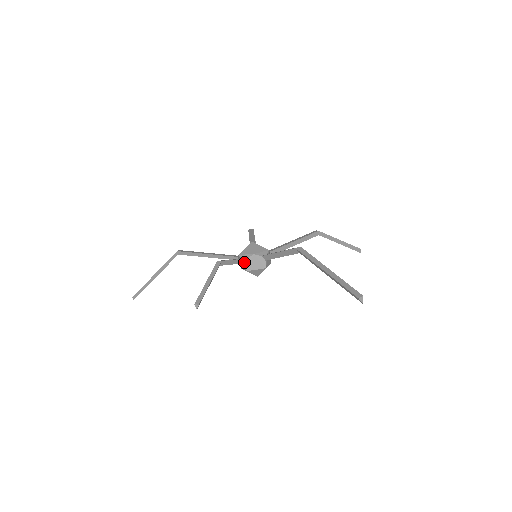
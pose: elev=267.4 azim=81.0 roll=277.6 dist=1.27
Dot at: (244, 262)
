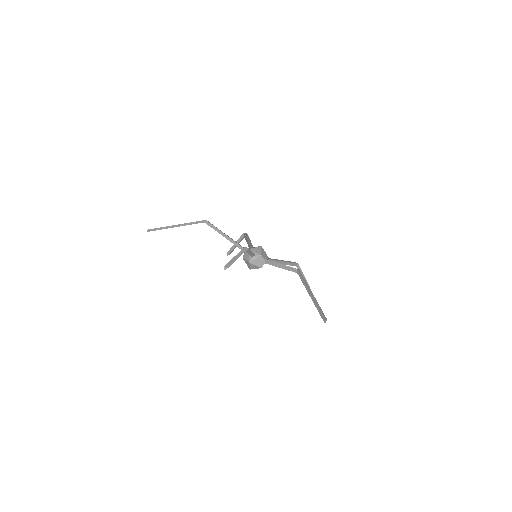
Dot at: (252, 256)
